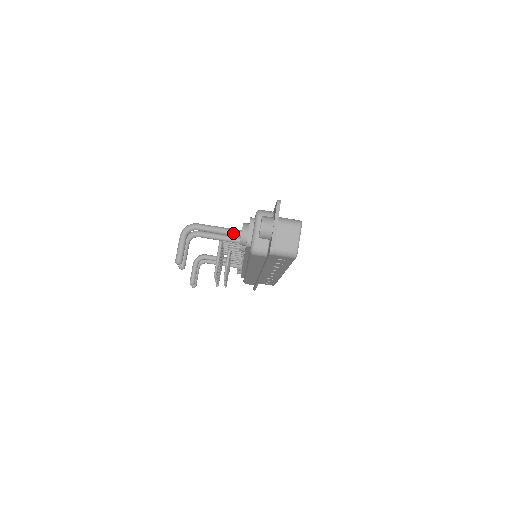
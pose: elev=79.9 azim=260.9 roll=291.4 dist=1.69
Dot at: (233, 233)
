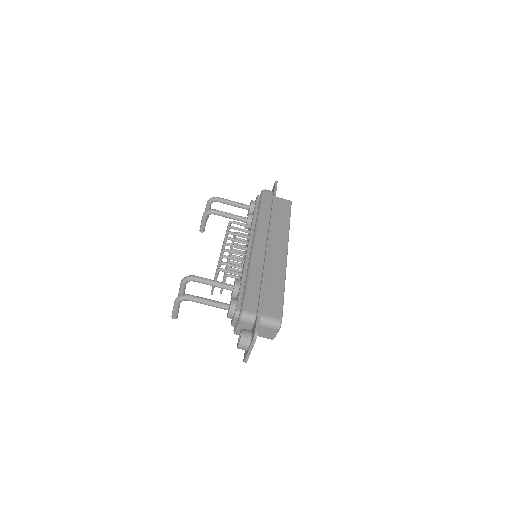
Dot at: (221, 308)
